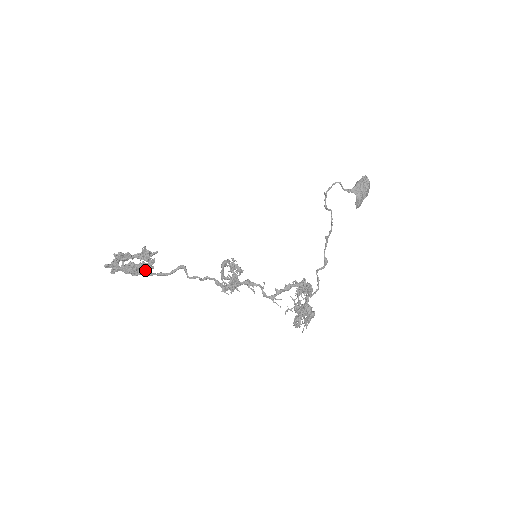
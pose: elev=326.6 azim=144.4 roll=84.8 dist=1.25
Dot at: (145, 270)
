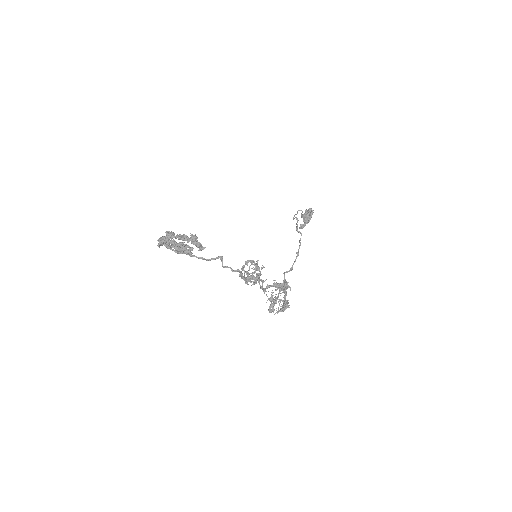
Dot at: (191, 252)
